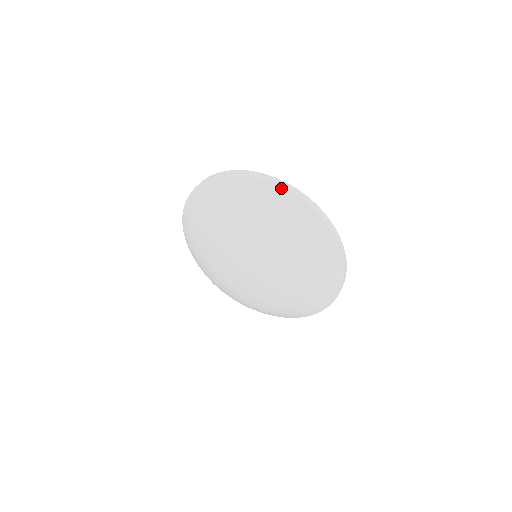
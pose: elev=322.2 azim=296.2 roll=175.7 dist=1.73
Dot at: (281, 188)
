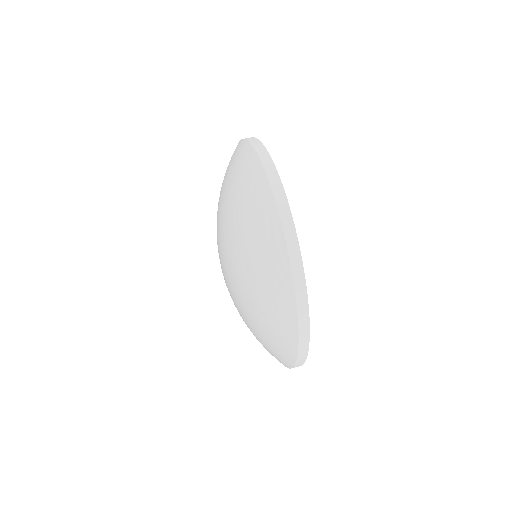
Dot at: (240, 141)
